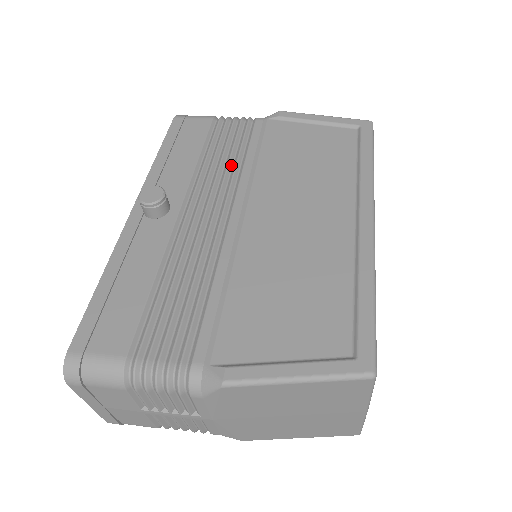
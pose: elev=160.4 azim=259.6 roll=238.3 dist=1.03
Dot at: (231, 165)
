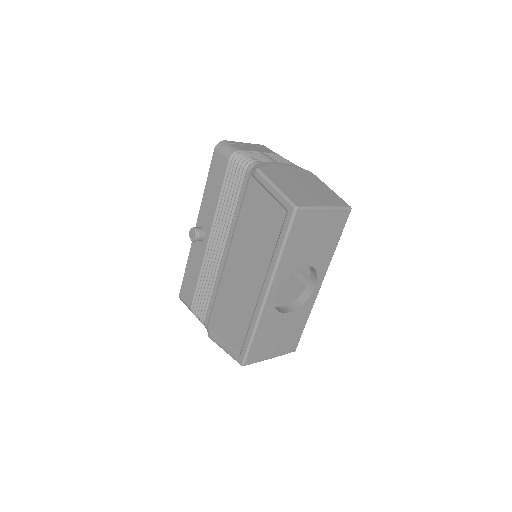
Dot at: (230, 212)
